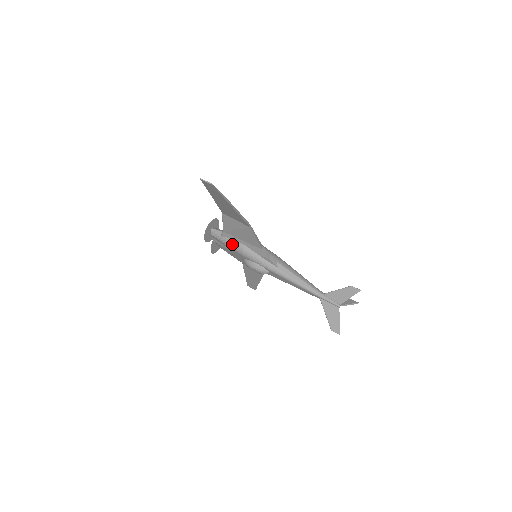
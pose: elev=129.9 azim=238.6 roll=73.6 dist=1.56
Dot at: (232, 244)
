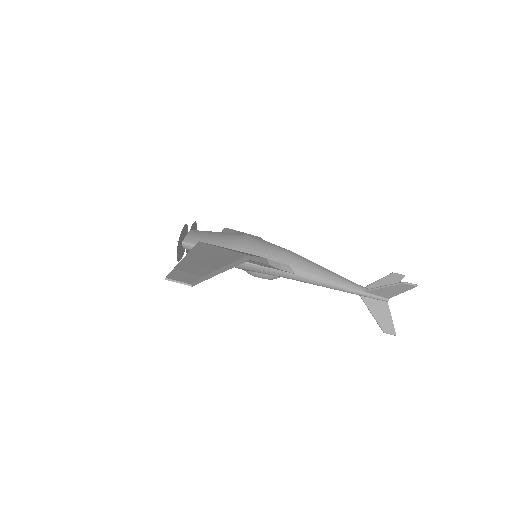
Dot at: occluded
